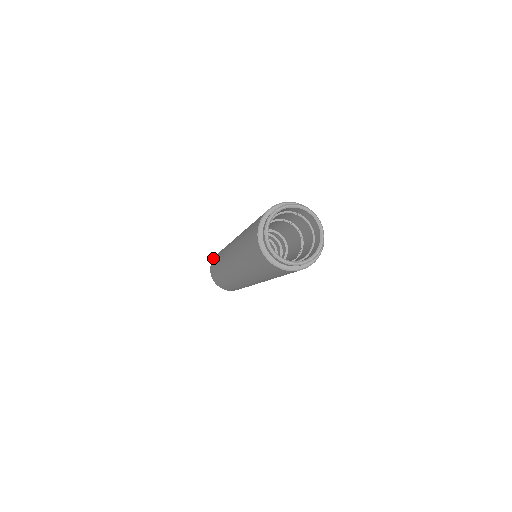
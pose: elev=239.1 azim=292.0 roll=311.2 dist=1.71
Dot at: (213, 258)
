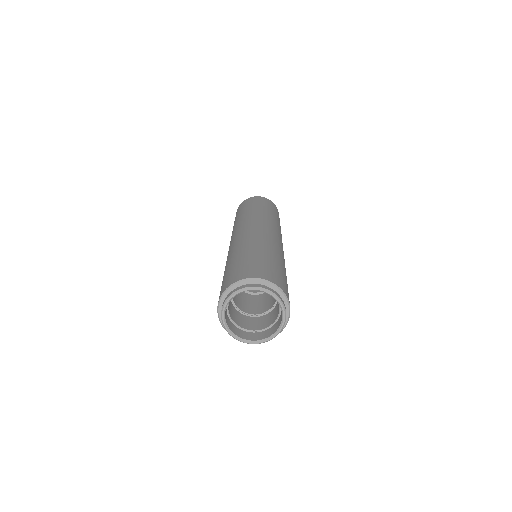
Dot at: occluded
